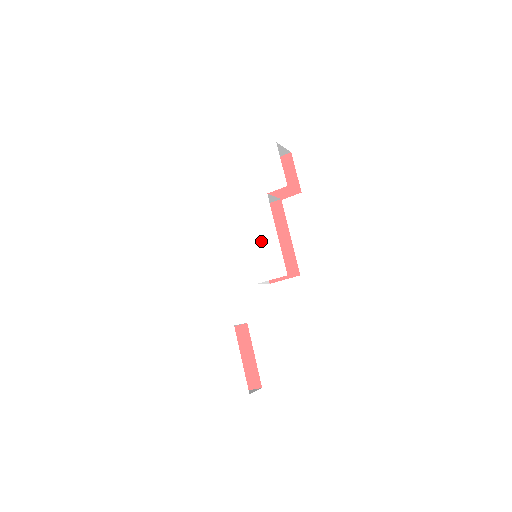
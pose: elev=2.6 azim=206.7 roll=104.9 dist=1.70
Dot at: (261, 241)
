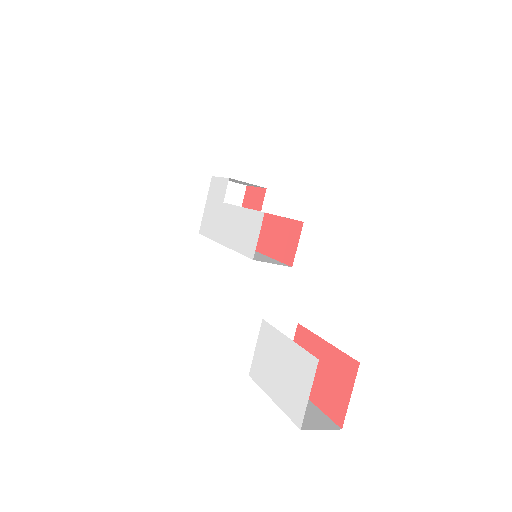
Dot at: (237, 229)
